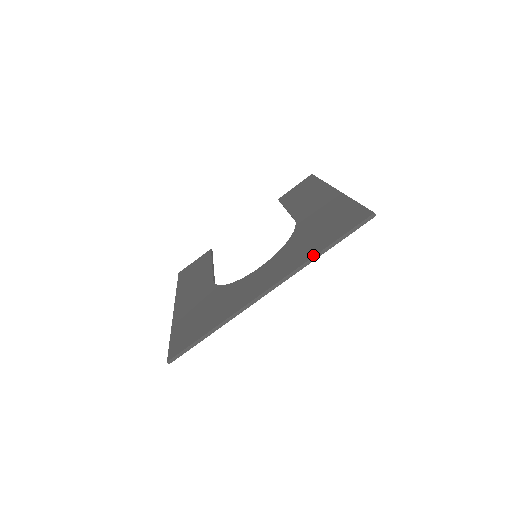
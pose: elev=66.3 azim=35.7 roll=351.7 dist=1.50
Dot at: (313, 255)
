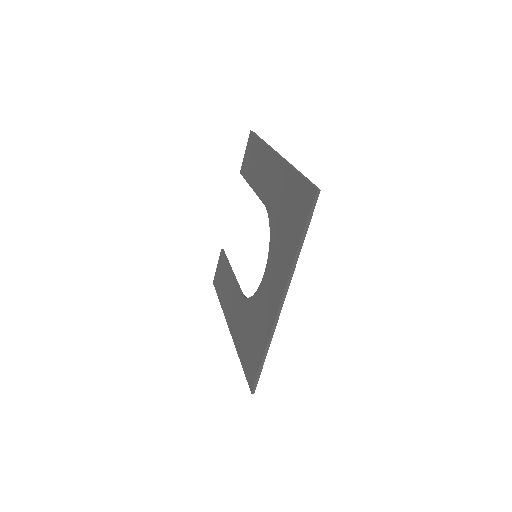
Dot at: (294, 255)
